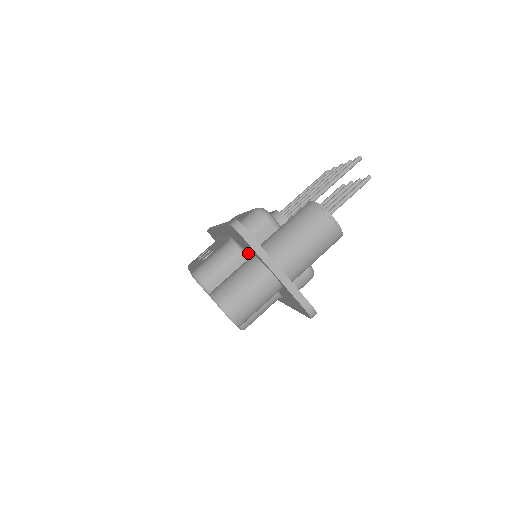
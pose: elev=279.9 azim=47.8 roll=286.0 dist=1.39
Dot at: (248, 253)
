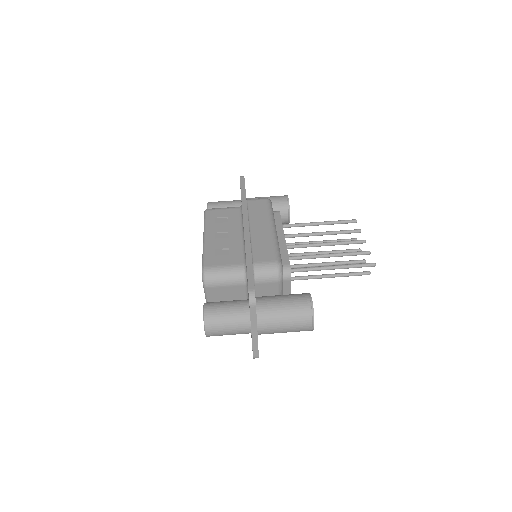
Dot at: occluded
